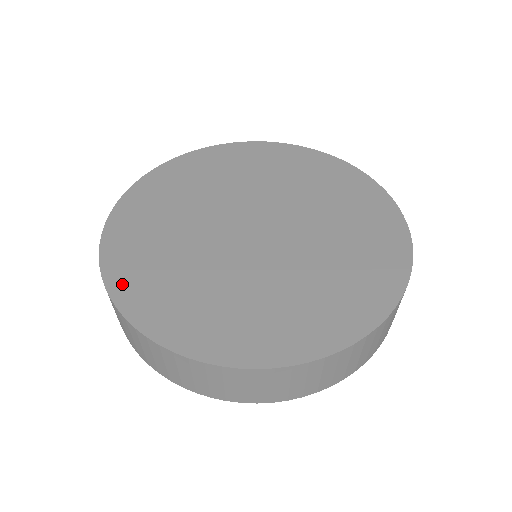
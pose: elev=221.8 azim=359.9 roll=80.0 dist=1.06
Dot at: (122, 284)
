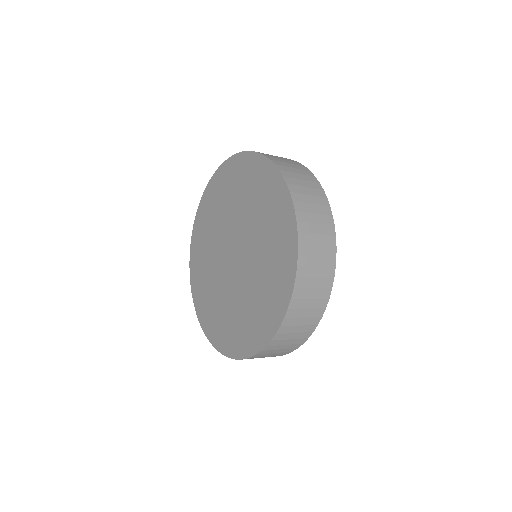
Dot at: (213, 336)
